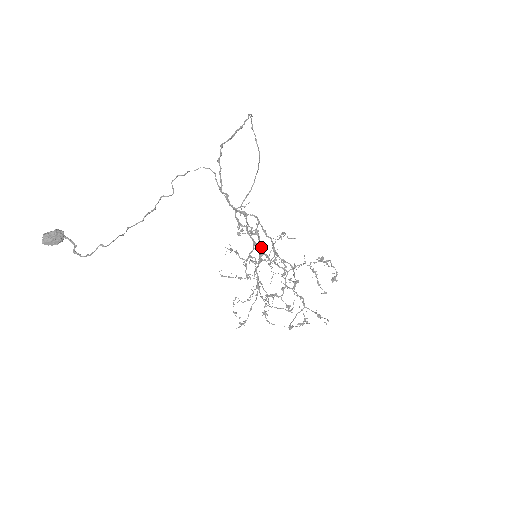
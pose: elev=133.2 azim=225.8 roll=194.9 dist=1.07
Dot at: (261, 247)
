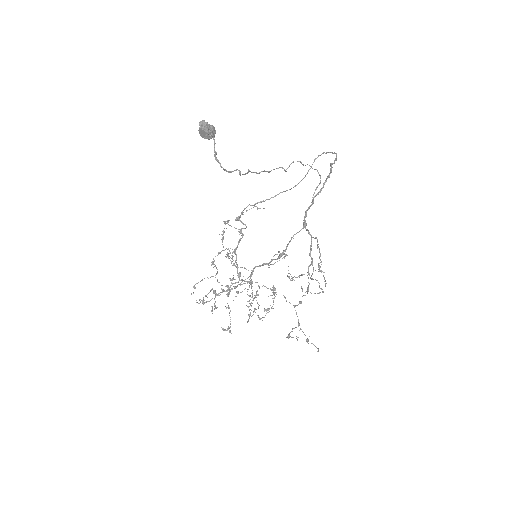
Dot at: occluded
